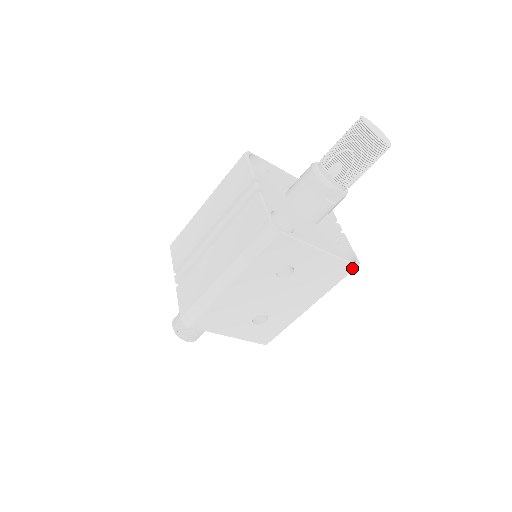
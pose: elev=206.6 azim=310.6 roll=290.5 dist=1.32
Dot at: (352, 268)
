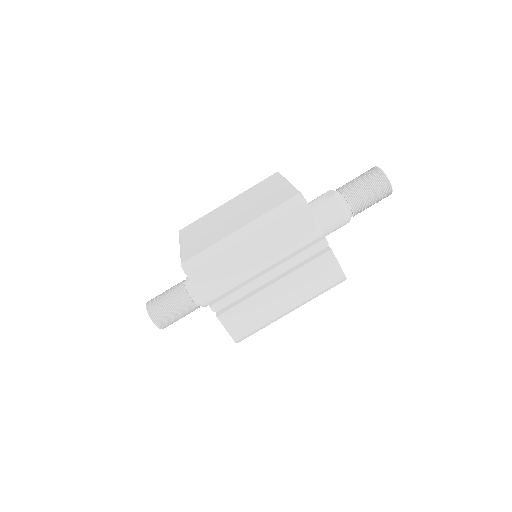
Dot at: occluded
